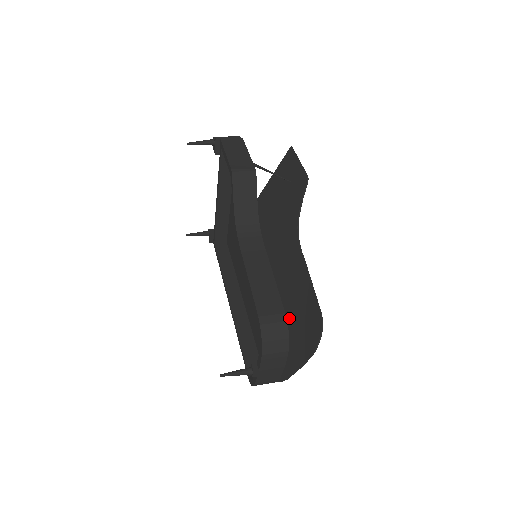
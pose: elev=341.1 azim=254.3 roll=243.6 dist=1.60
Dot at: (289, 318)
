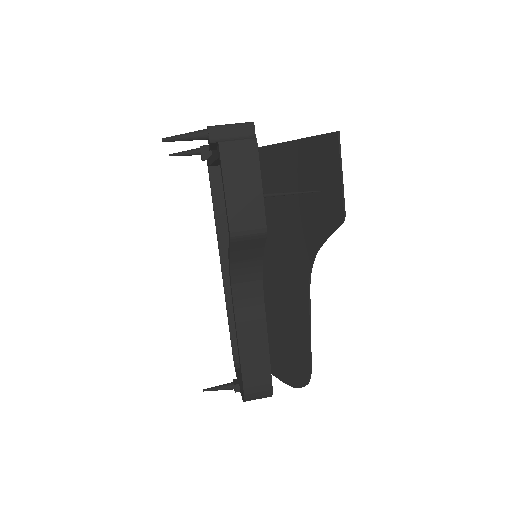
Dot at: (280, 334)
